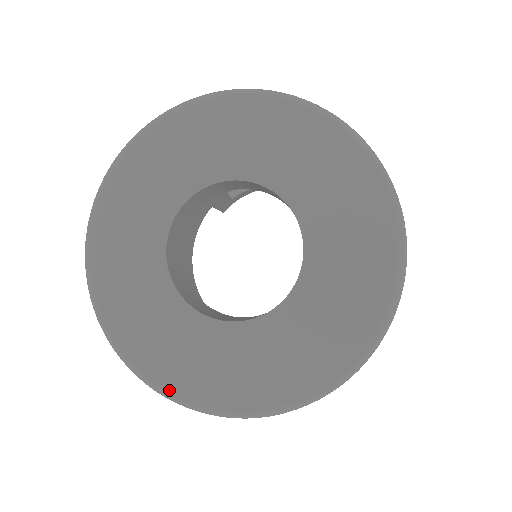
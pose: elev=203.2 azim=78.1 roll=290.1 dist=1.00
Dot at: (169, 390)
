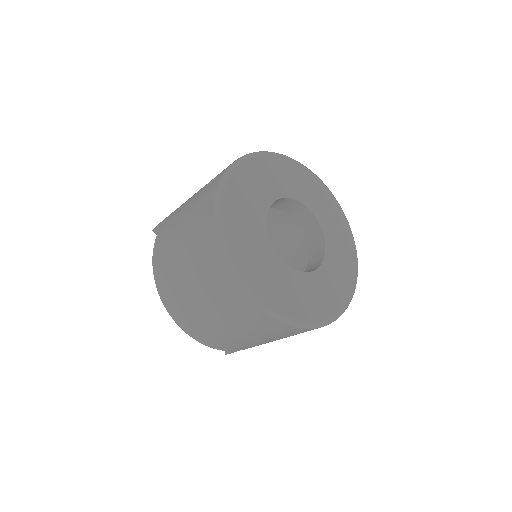
Dot at: (285, 313)
